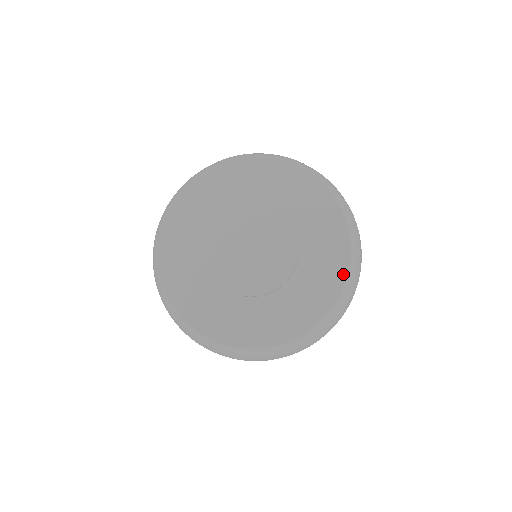
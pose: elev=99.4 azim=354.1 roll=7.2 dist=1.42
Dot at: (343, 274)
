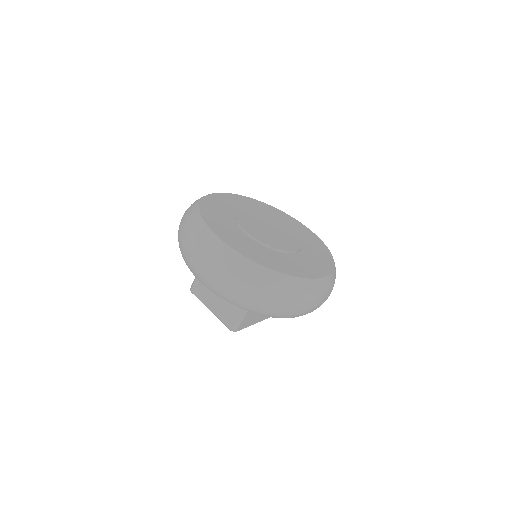
Dot at: (312, 233)
